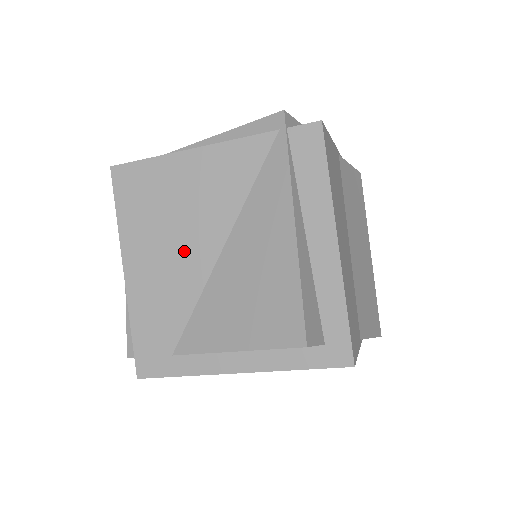
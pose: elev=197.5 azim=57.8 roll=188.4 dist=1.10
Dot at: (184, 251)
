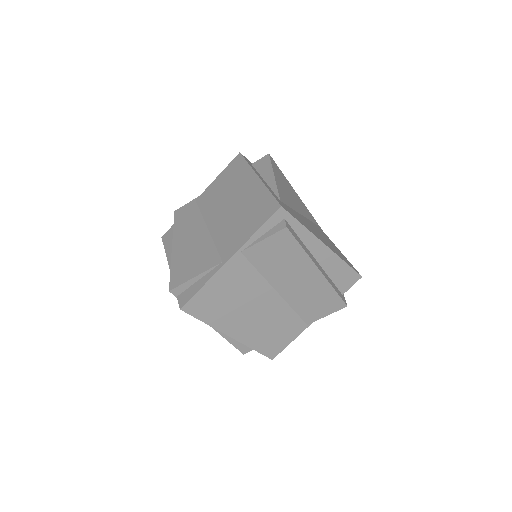
Dot at: occluded
